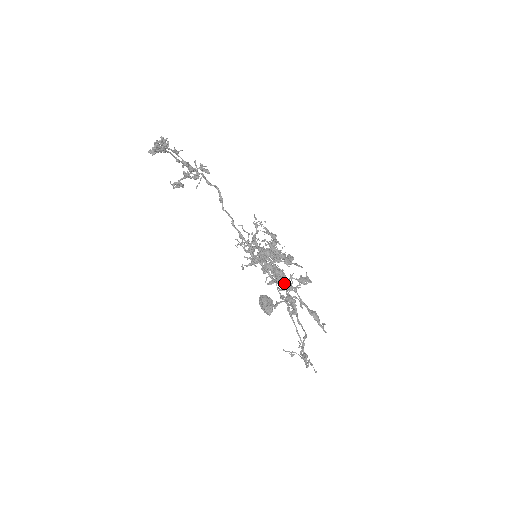
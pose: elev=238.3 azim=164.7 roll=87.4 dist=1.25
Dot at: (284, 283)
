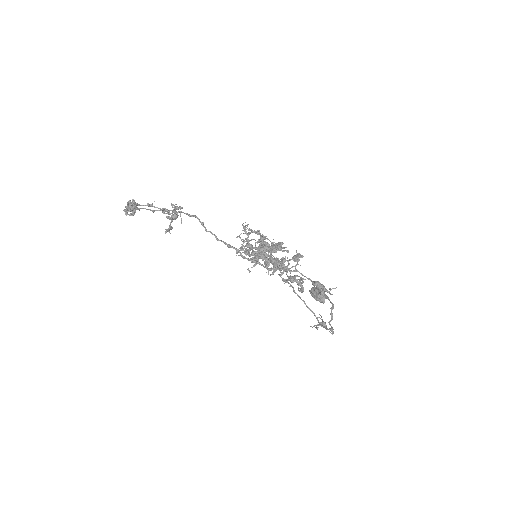
Dot at: (282, 268)
